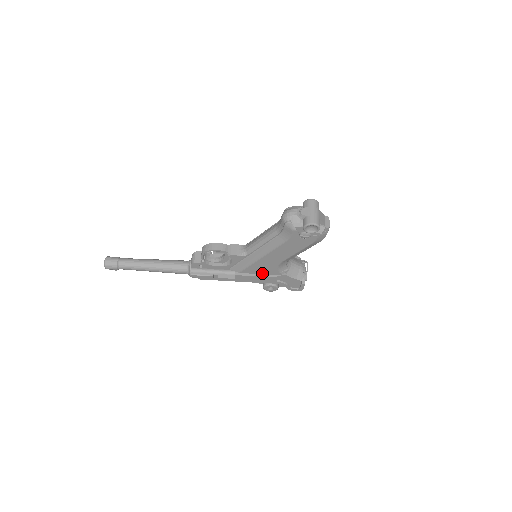
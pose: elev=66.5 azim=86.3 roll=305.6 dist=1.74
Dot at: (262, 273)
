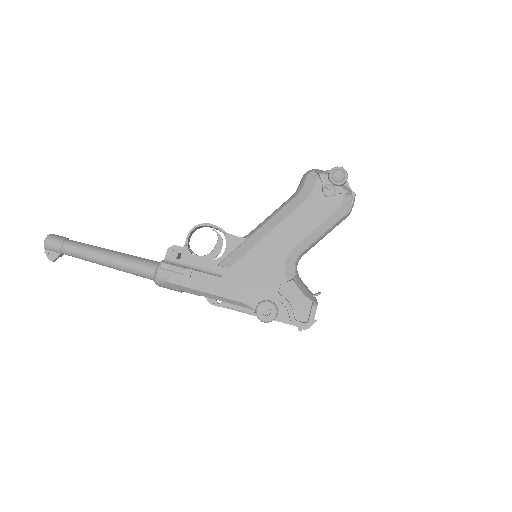
Dot at: (261, 274)
